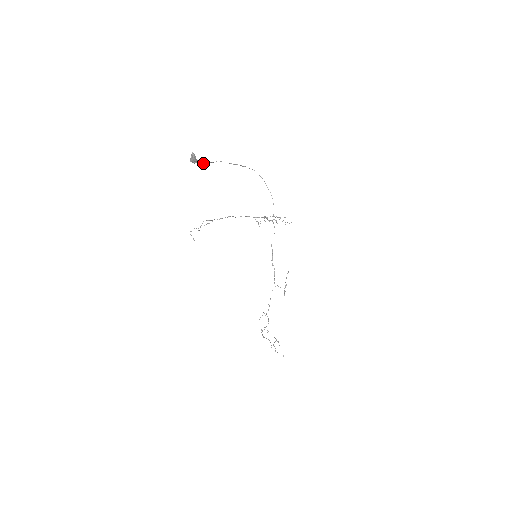
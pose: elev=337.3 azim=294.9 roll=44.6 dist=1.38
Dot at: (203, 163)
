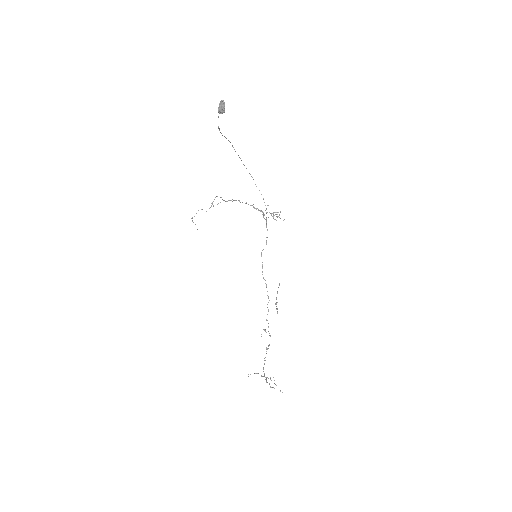
Dot at: (218, 128)
